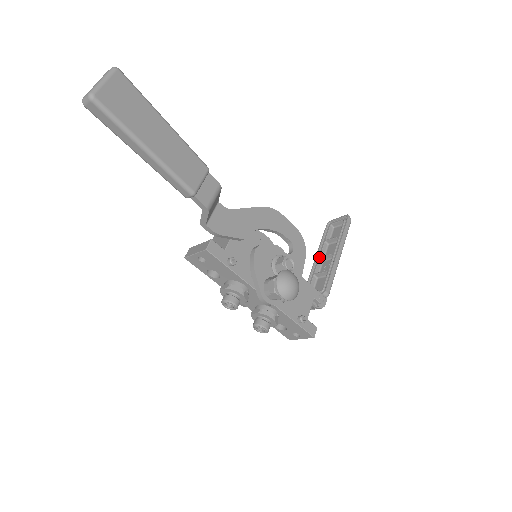
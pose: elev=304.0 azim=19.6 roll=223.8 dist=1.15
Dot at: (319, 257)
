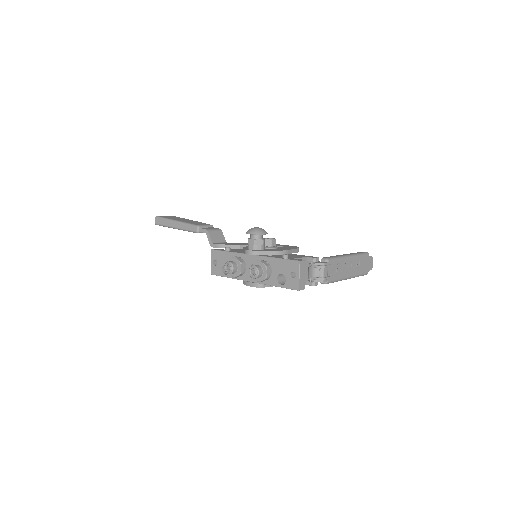
Dot at: occluded
